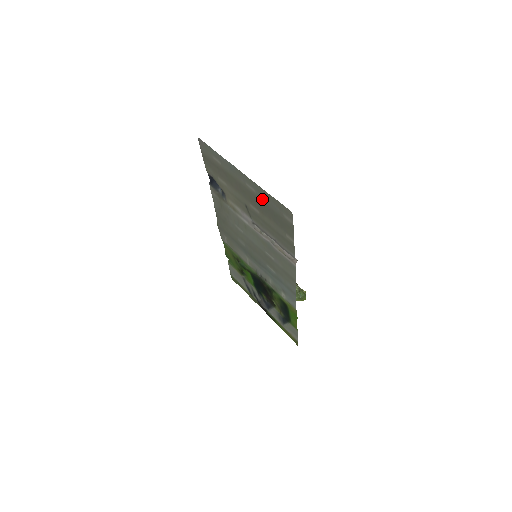
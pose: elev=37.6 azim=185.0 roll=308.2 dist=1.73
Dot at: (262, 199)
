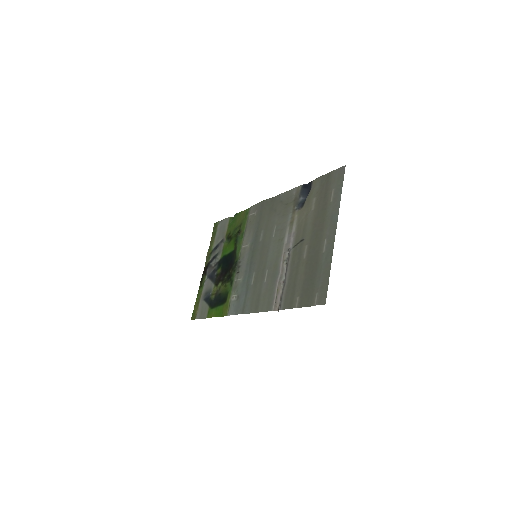
Dot at: (320, 262)
